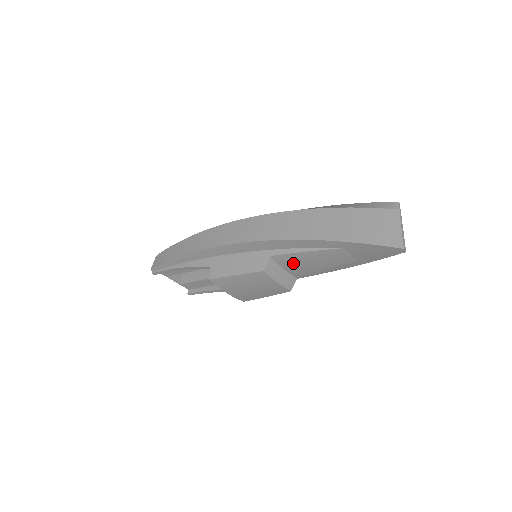
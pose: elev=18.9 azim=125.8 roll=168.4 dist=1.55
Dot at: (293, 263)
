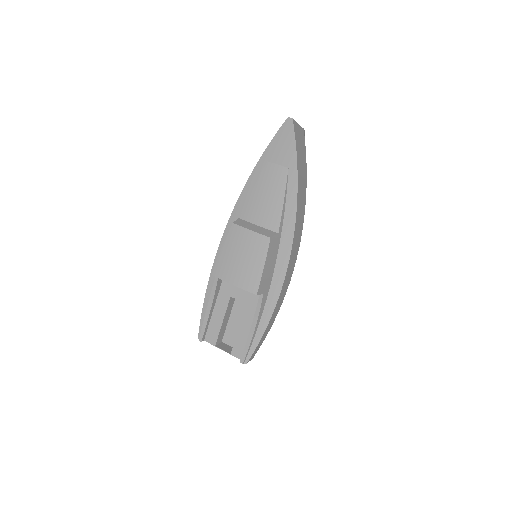
Dot at: (256, 211)
